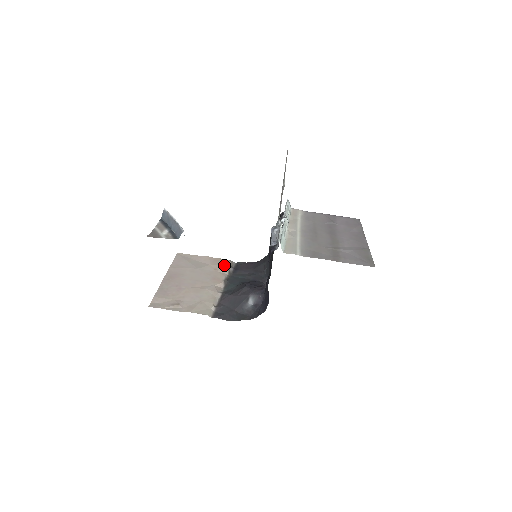
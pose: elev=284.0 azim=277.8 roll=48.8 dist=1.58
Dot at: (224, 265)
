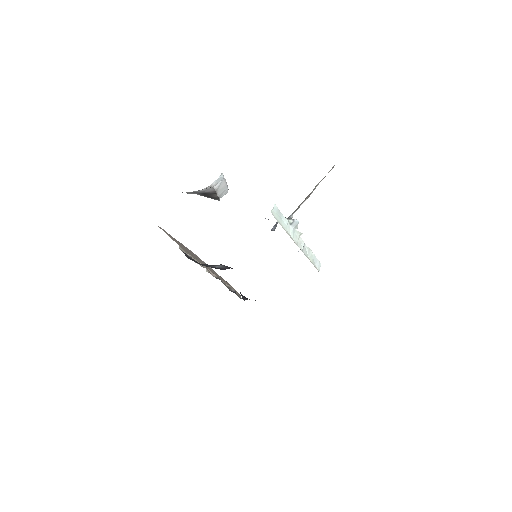
Dot at: (231, 286)
